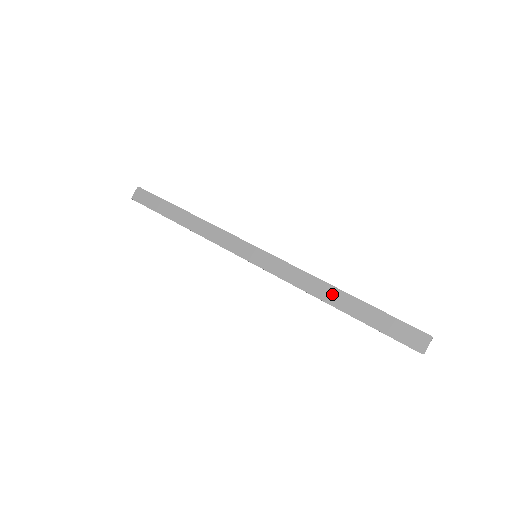
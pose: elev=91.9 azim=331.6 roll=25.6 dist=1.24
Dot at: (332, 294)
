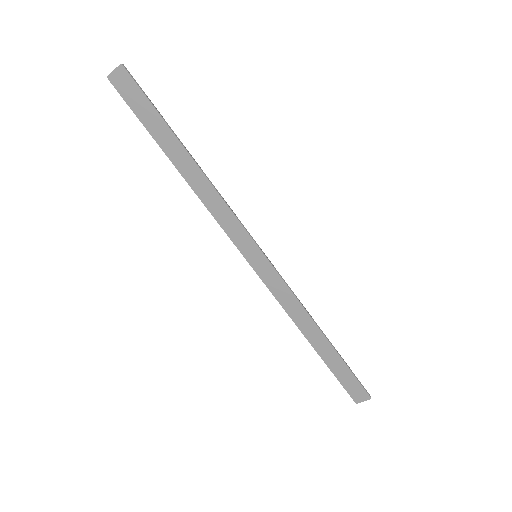
Dot at: (313, 332)
